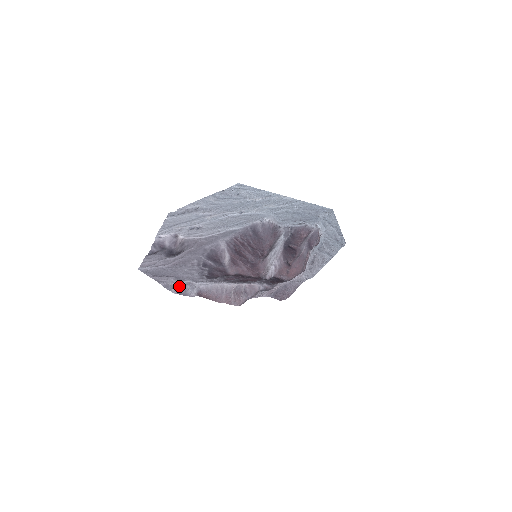
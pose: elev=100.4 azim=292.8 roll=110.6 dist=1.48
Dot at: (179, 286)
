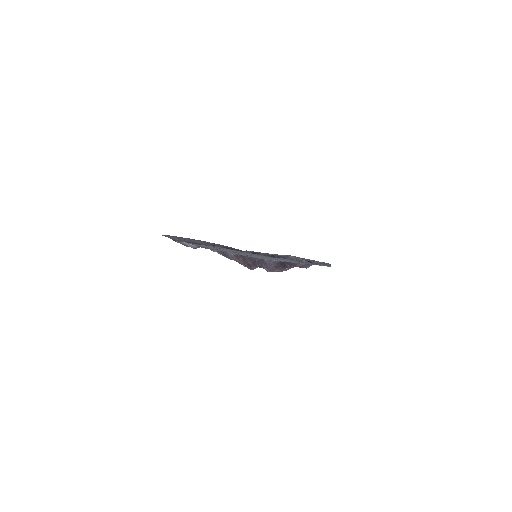
Dot at: occluded
